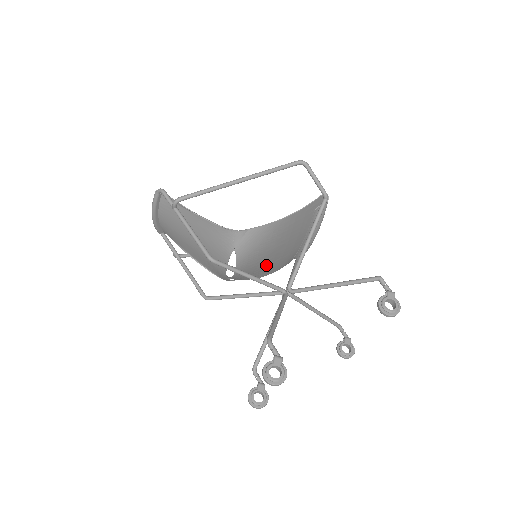
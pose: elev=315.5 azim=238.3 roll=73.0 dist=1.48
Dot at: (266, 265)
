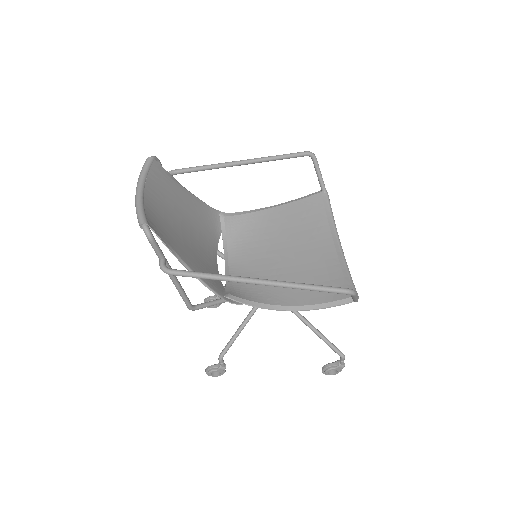
Dot at: (269, 241)
